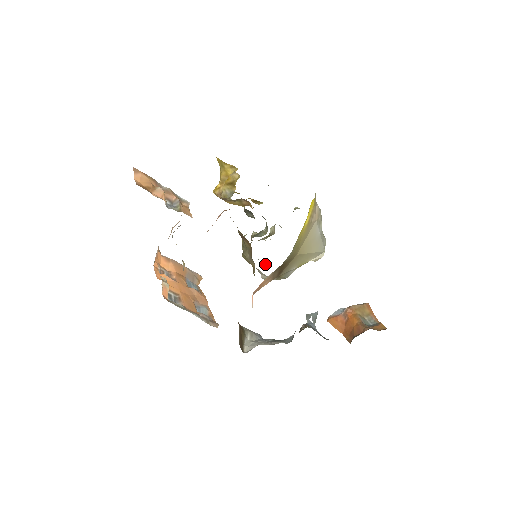
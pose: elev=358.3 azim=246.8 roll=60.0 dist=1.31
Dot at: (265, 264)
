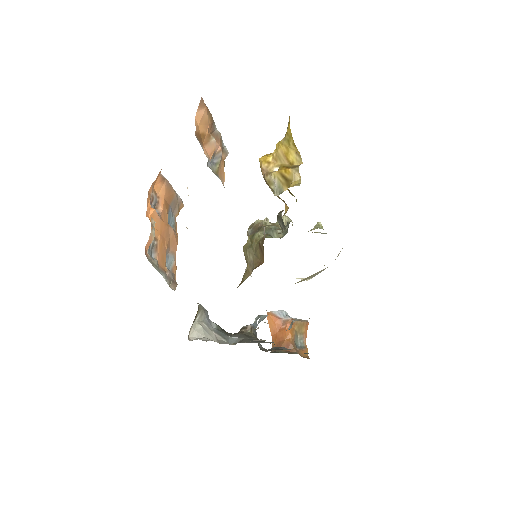
Dot at: occluded
